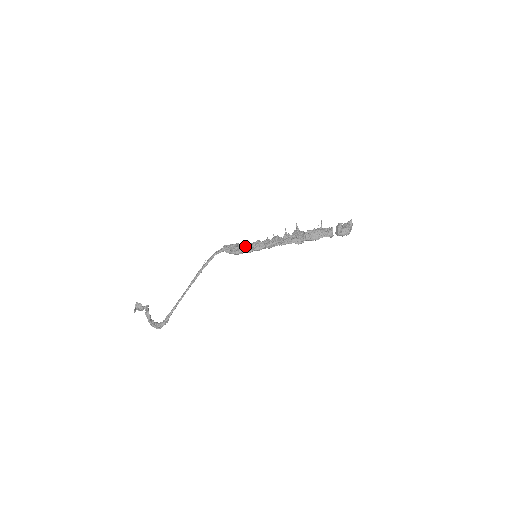
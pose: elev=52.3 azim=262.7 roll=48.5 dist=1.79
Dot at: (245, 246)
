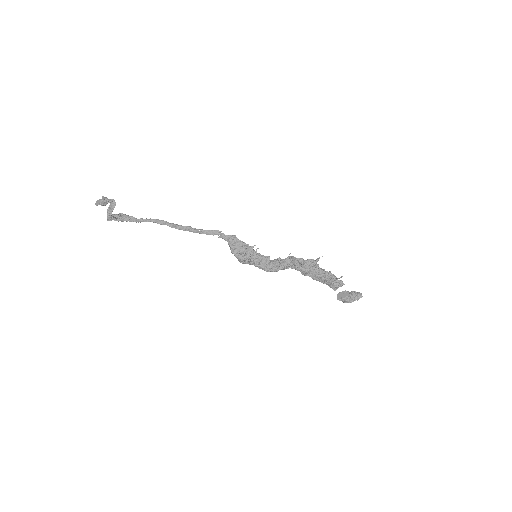
Dot at: (252, 257)
